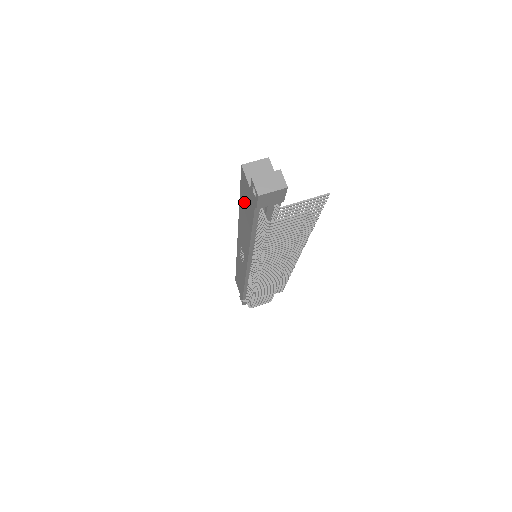
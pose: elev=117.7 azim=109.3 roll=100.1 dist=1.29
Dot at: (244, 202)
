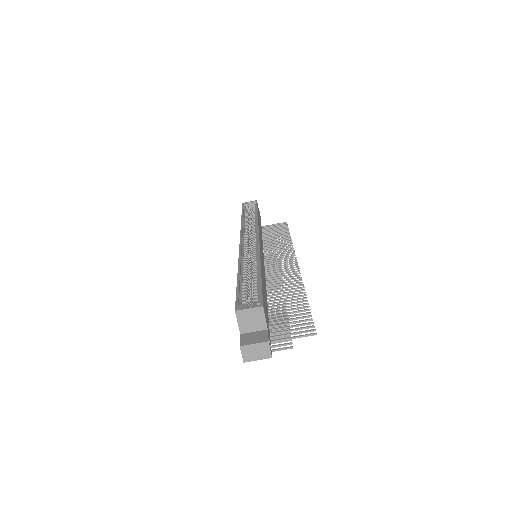
Dot at: occluded
